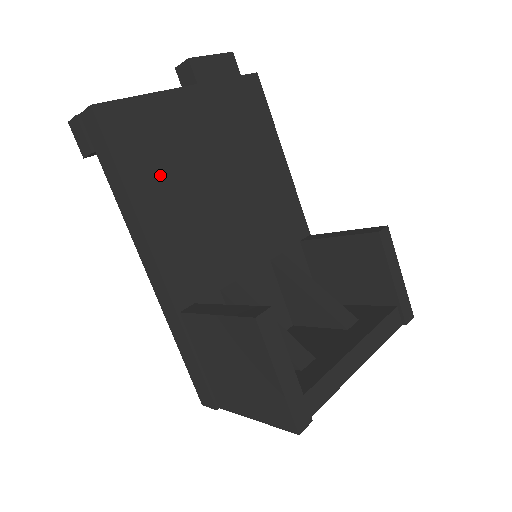
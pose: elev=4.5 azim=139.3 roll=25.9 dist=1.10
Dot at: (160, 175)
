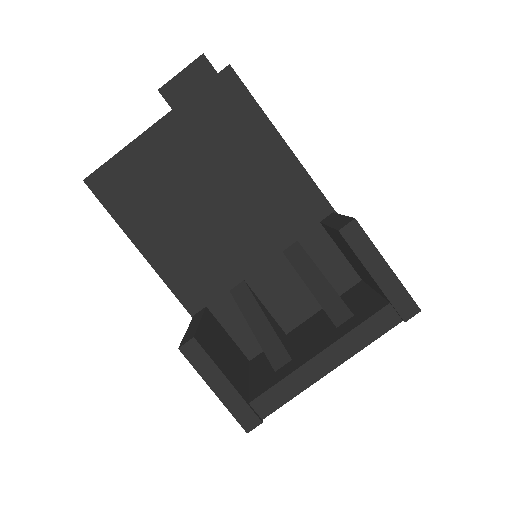
Dot at: (150, 212)
